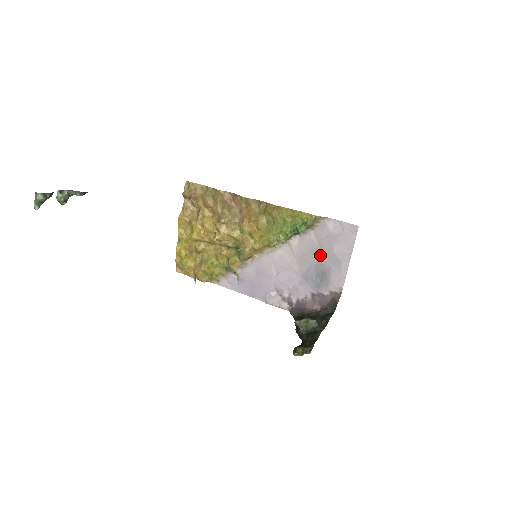
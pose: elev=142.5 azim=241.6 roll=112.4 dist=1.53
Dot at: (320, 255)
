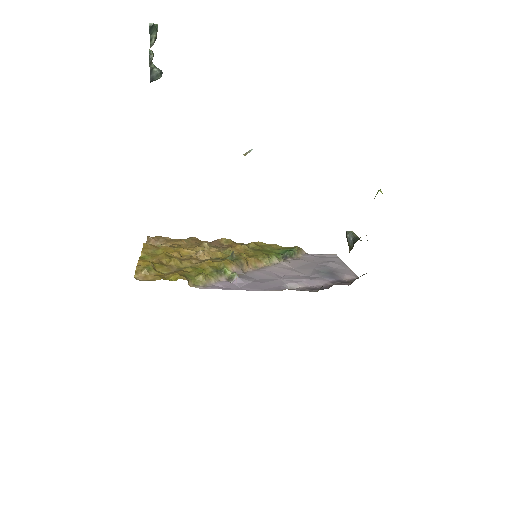
Dot at: (318, 265)
